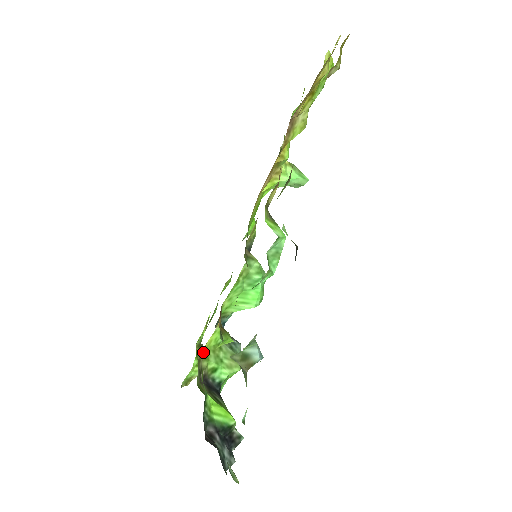
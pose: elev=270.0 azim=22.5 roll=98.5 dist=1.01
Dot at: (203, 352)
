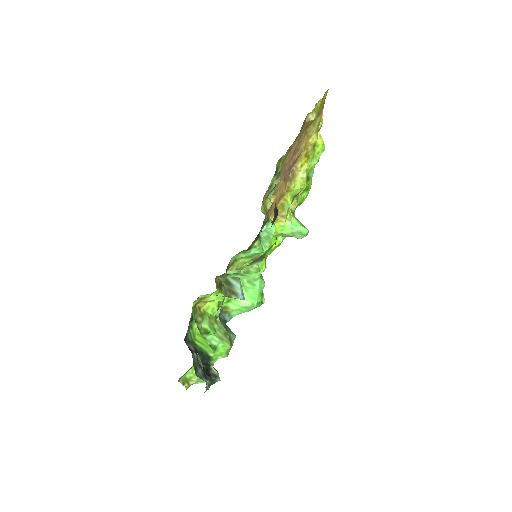
Dot at: (200, 311)
